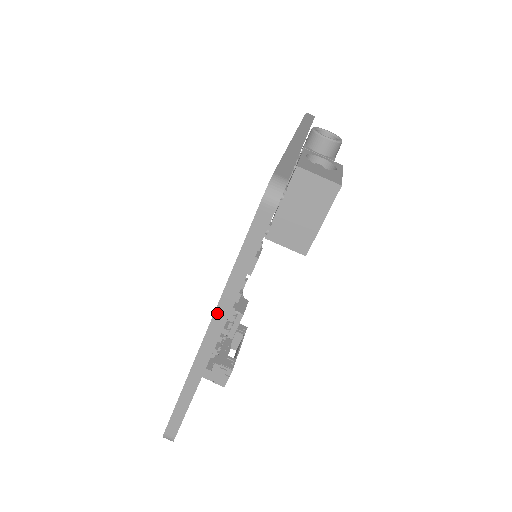
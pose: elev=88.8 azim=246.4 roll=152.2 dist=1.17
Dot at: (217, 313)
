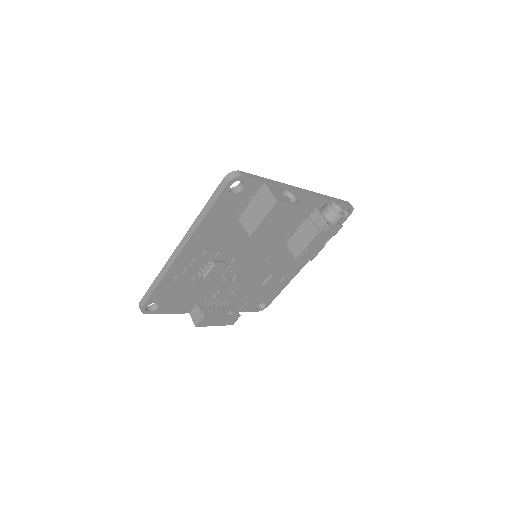
Dot at: (188, 233)
